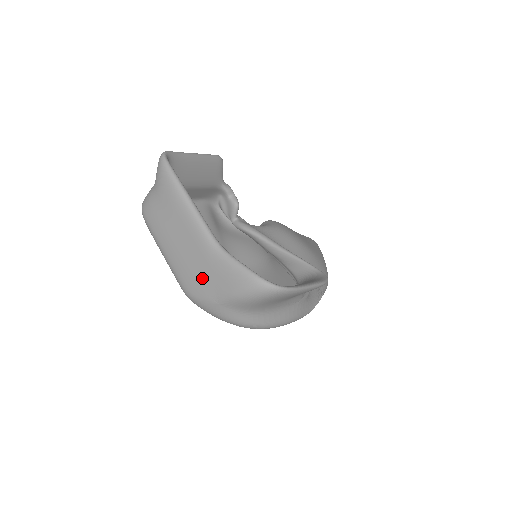
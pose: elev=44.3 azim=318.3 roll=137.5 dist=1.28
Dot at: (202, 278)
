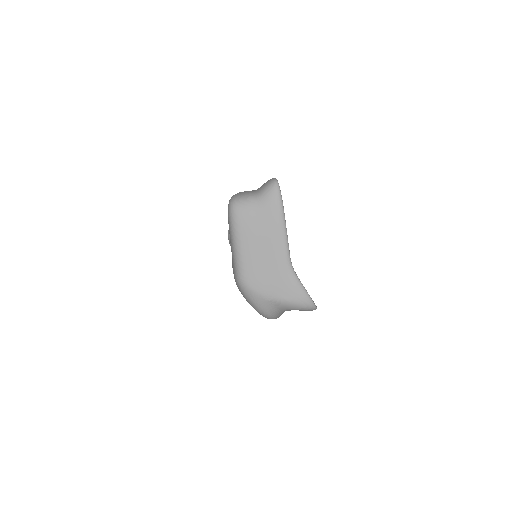
Dot at: (267, 280)
